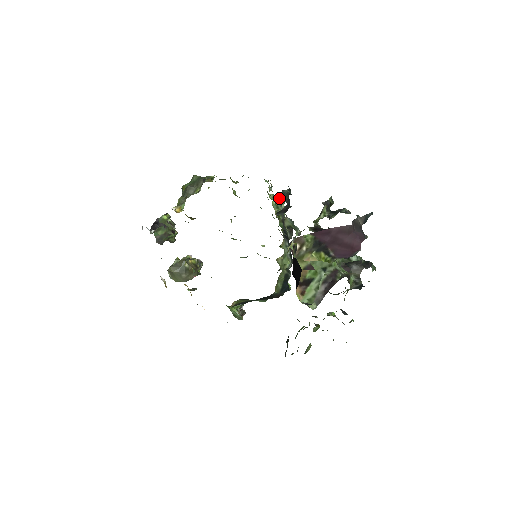
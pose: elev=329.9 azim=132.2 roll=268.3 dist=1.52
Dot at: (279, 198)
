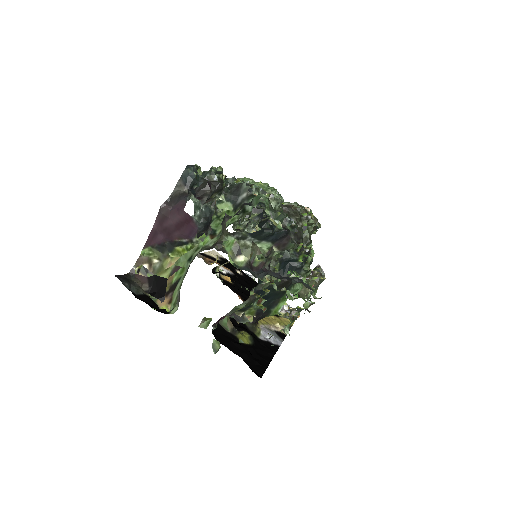
Dot at: occluded
